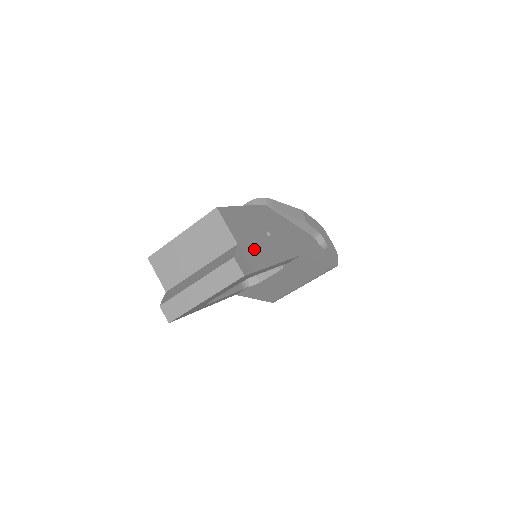
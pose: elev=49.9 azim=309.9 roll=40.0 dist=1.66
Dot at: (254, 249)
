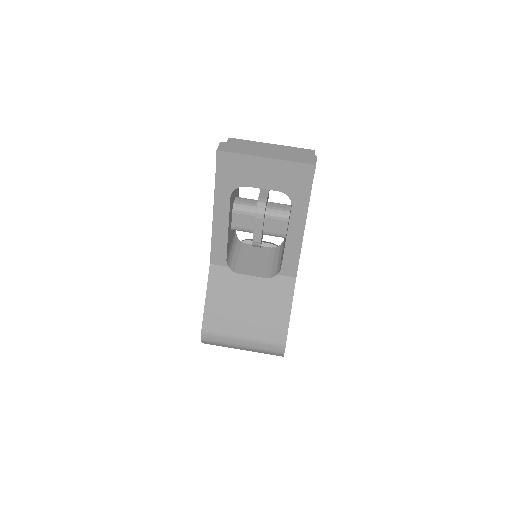
Dot at: occluded
